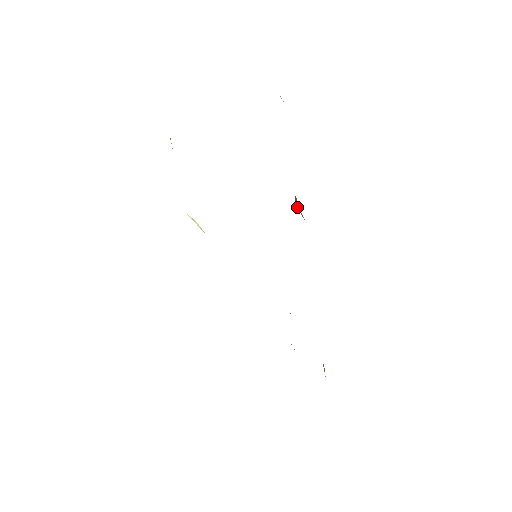
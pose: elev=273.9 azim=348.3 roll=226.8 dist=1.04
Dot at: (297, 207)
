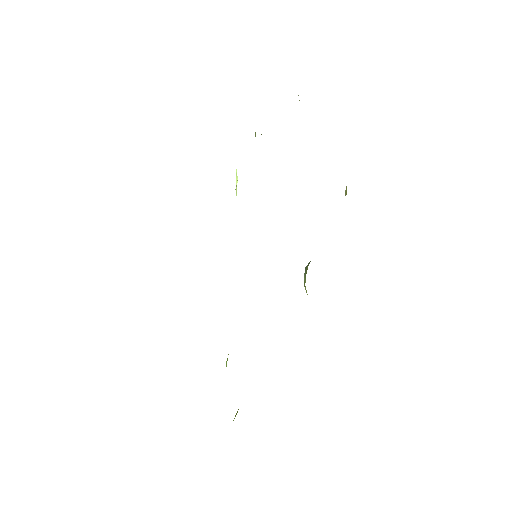
Dot at: occluded
